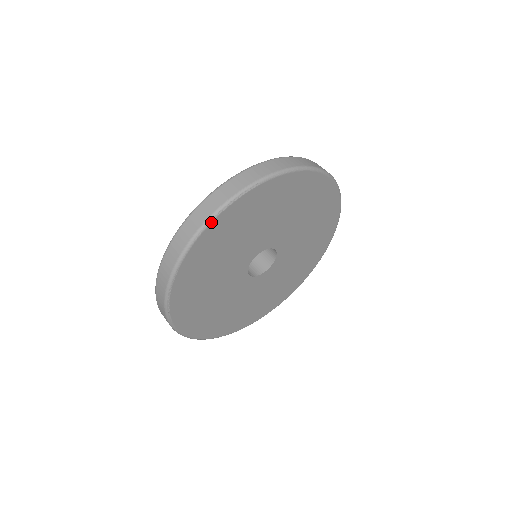
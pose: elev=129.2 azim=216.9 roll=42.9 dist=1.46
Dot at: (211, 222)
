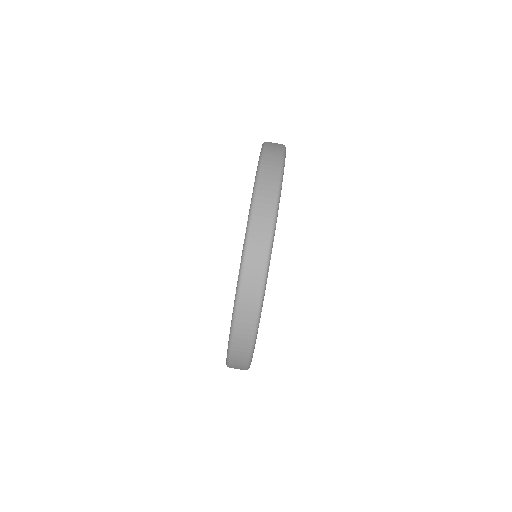
Dot at: (264, 292)
